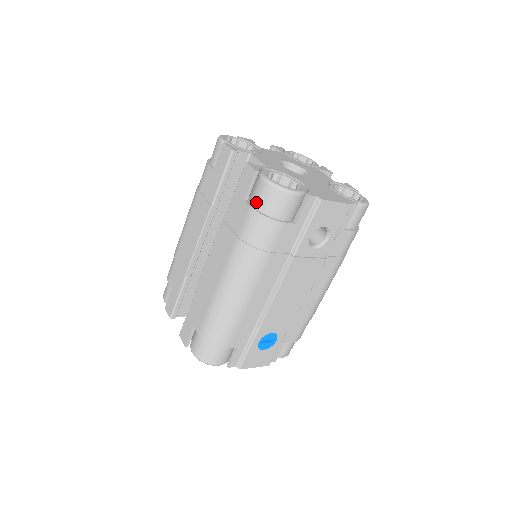
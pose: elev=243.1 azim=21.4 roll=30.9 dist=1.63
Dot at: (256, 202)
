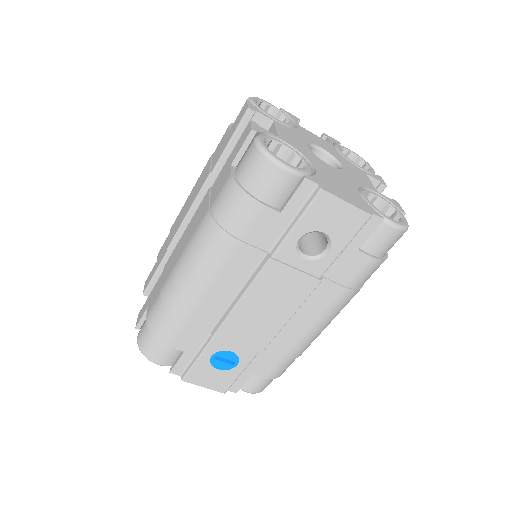
Dot at: (239, 169)
